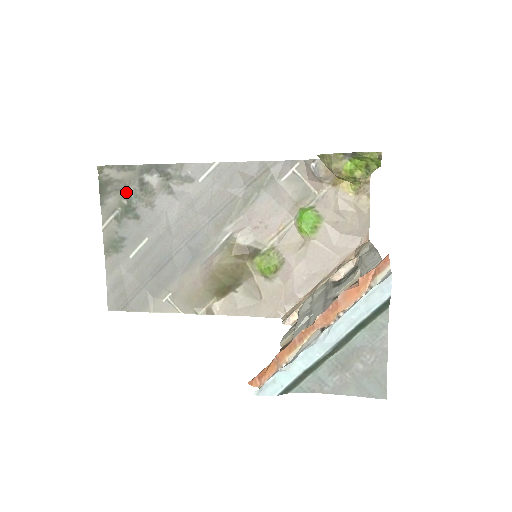
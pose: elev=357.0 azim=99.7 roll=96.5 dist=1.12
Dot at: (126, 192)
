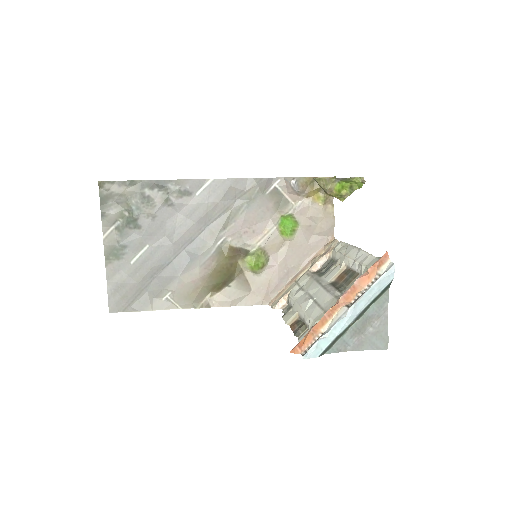
Dot at: (128, 205)
